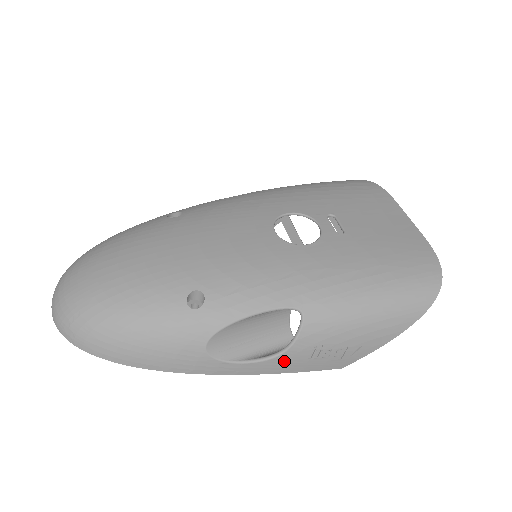
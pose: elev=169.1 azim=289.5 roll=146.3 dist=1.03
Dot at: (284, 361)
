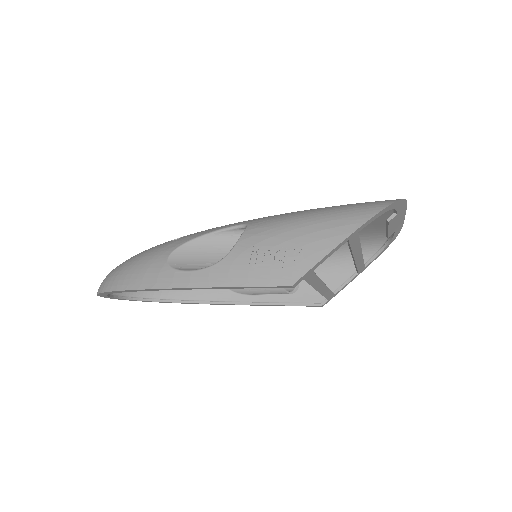
Dot at: (227, 267)
